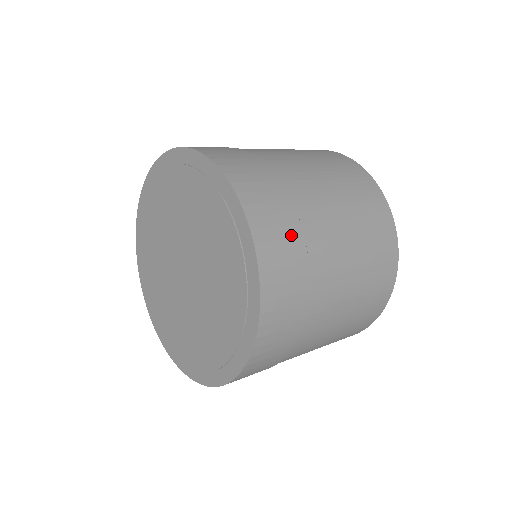
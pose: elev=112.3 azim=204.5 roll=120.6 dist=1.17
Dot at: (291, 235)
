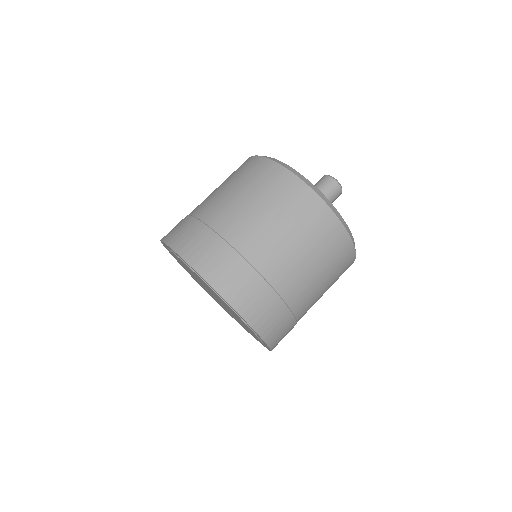
Dot at: (276, 309)
